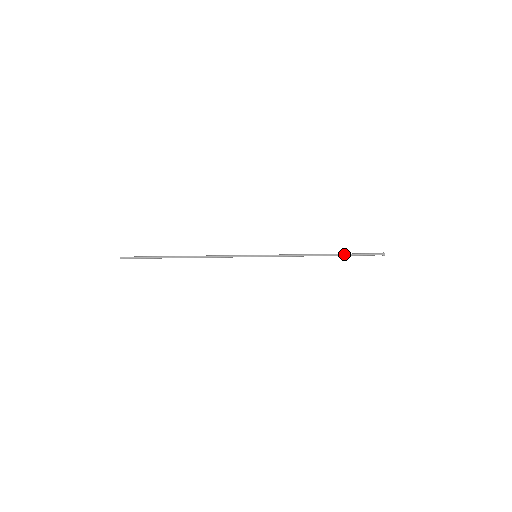
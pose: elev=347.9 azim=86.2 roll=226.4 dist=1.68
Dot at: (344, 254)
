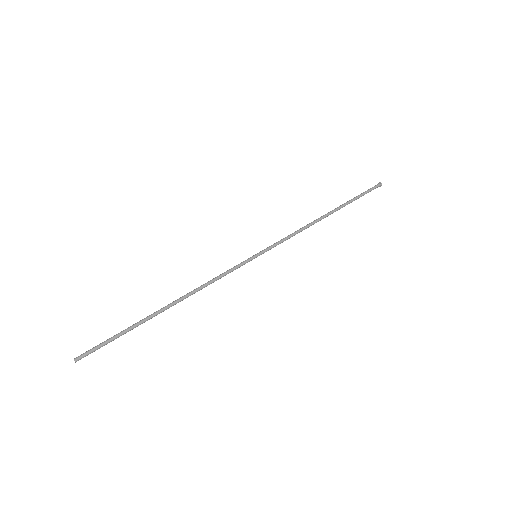
Dot at: occluded
